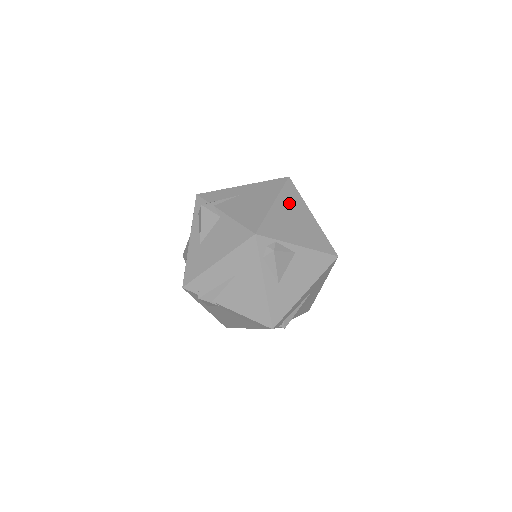
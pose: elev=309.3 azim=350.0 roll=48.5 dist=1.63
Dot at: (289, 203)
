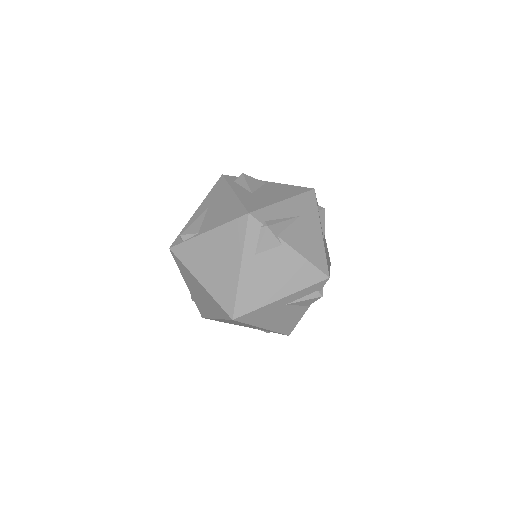
Dot at: occluded
